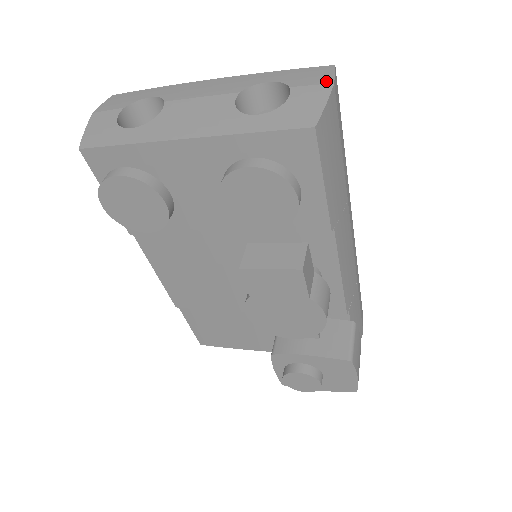
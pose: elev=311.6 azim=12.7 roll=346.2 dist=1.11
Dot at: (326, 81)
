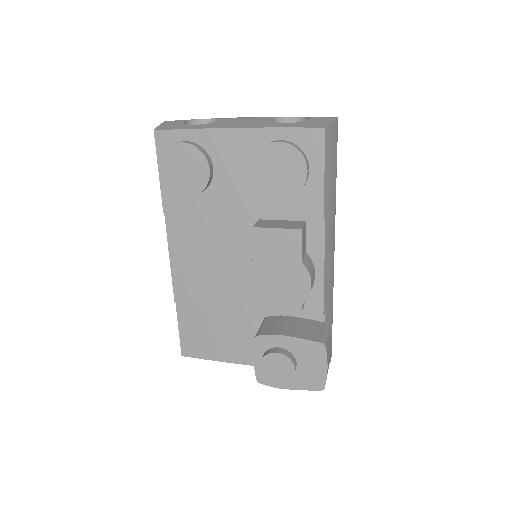
Dot at: (332, 117)
